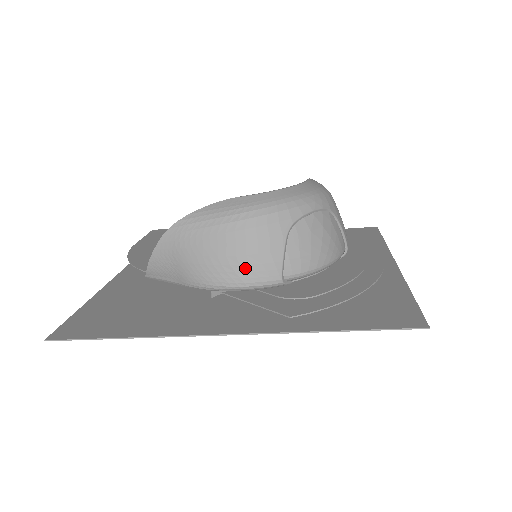
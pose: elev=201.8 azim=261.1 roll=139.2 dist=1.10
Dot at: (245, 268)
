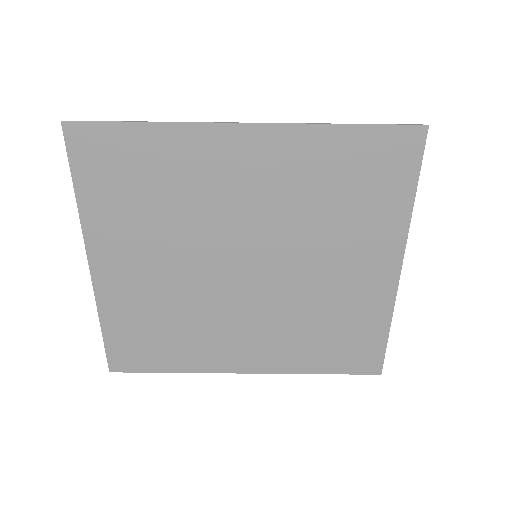
Dot at: occluded
